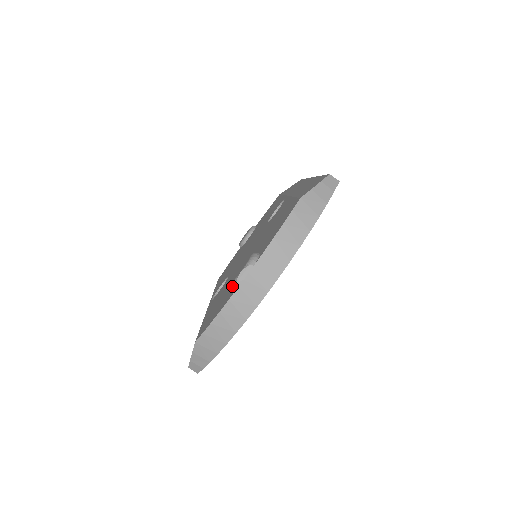
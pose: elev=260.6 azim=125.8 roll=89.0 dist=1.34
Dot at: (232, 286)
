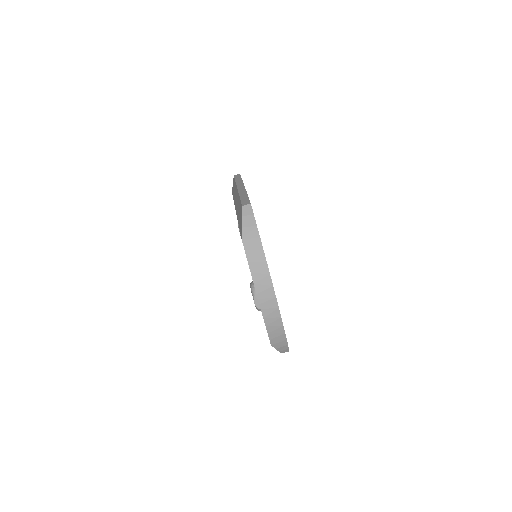
Dot at: occluded
